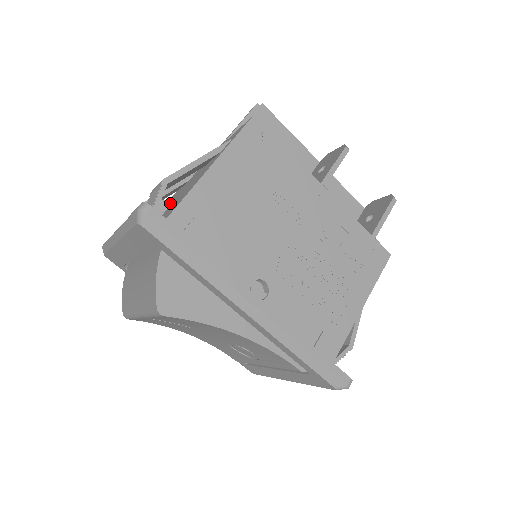
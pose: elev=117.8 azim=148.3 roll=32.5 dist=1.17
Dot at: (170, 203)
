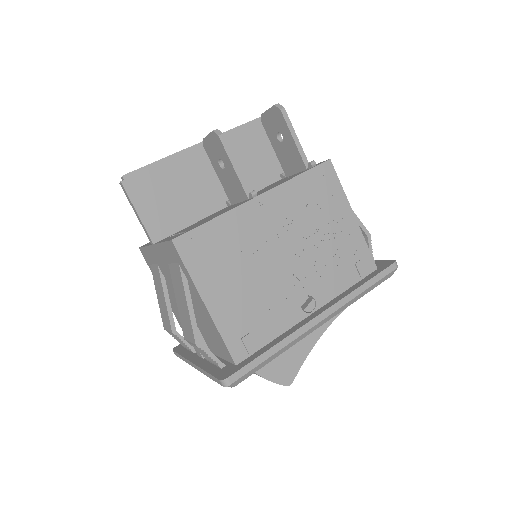
Dot at: occluded
